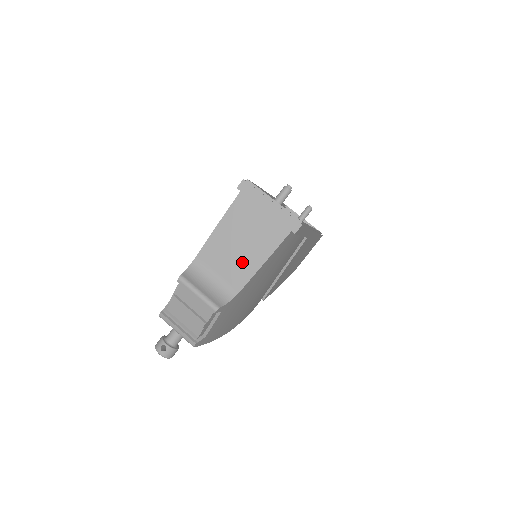
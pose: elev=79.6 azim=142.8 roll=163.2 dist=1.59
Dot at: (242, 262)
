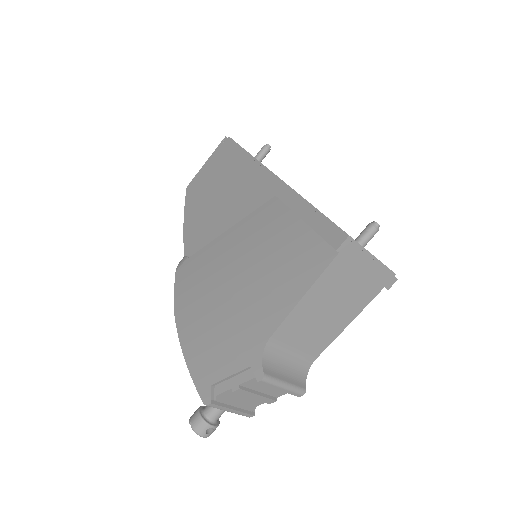
Dot at: (325, 330)
